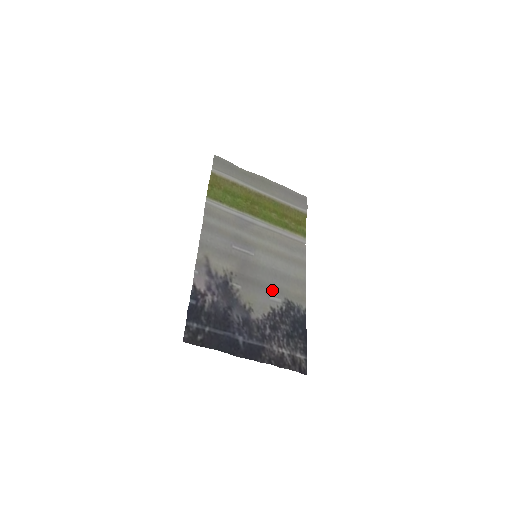
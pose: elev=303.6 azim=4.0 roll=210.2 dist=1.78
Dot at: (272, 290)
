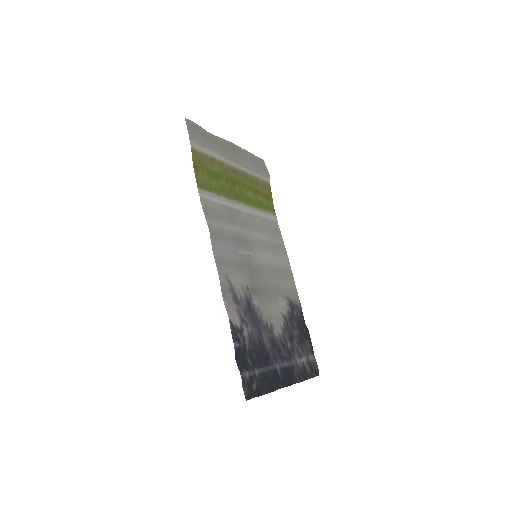
Dot at: (277, 293)
